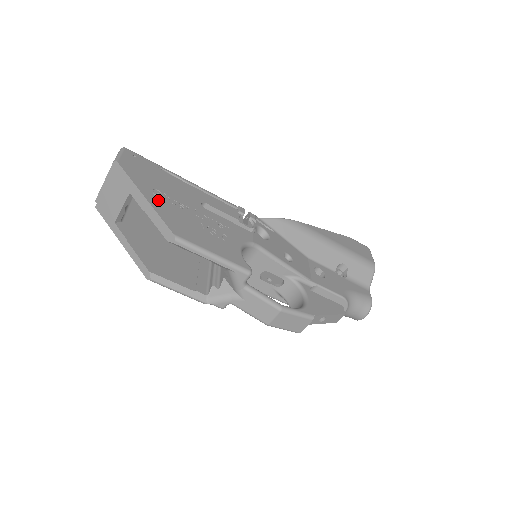
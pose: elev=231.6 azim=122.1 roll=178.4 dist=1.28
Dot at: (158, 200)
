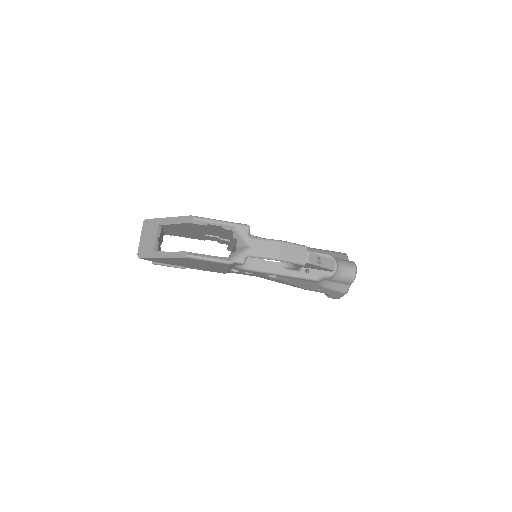
Dot at: occluded
